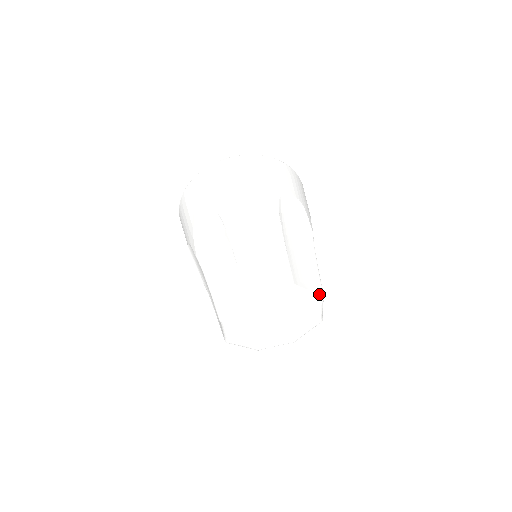
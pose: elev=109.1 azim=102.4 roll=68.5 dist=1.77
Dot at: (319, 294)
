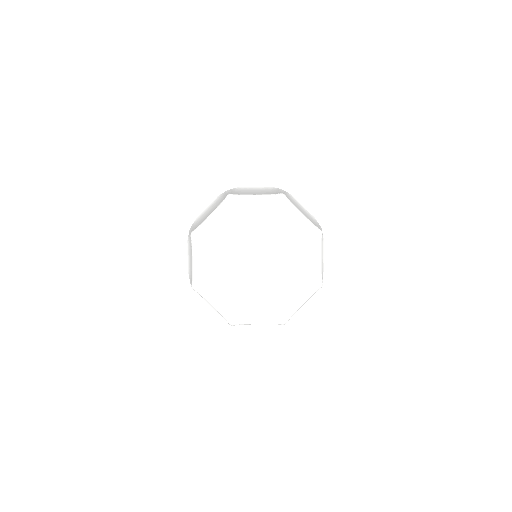
Dot at: (316, 226)
